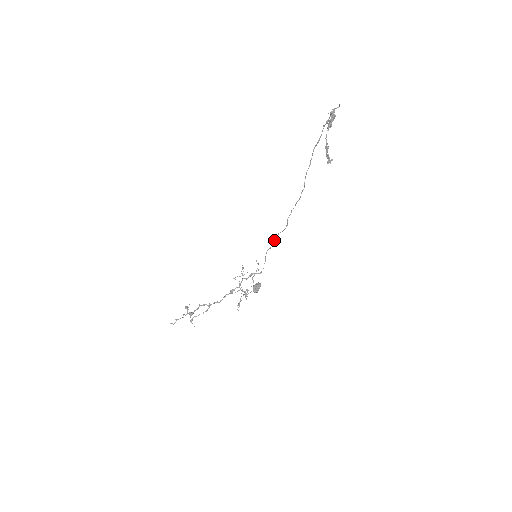
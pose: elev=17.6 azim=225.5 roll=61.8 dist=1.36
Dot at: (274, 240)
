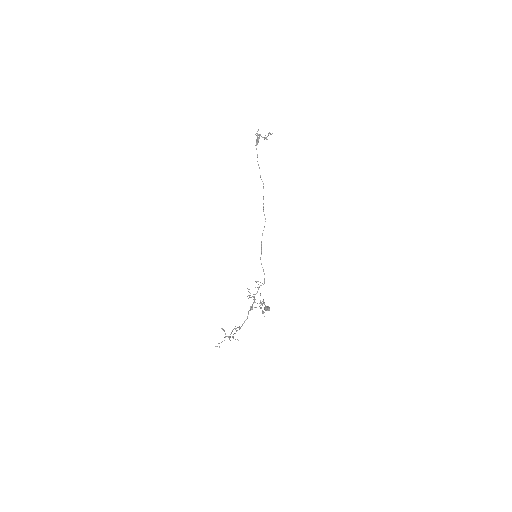
Dot at: (261, 244)
